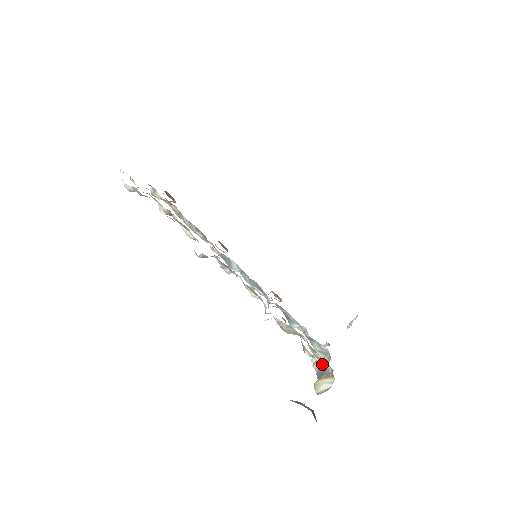
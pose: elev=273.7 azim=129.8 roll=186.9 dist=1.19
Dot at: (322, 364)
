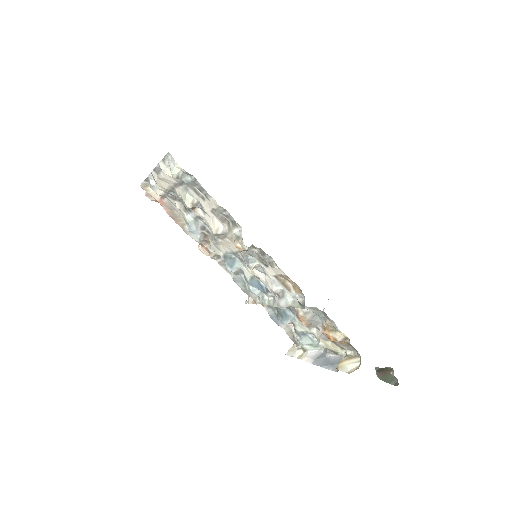
Dot at: (315, 355)
